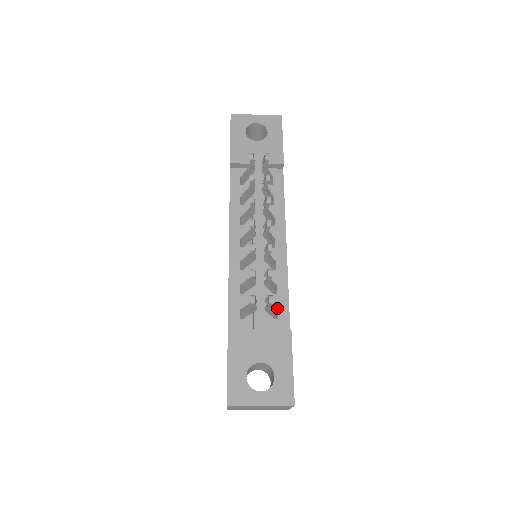
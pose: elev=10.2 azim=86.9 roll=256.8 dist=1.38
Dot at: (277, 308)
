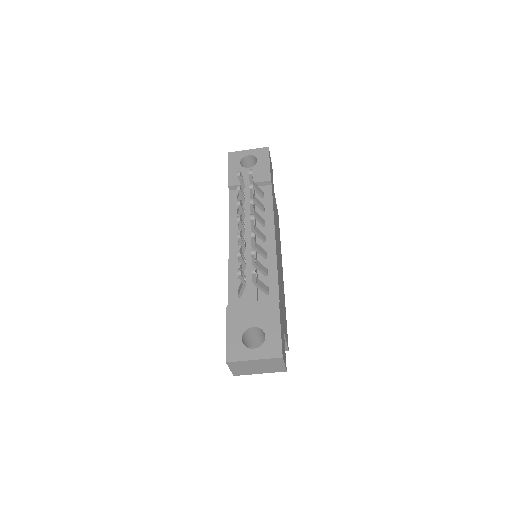
Dot at: (268, 286)
